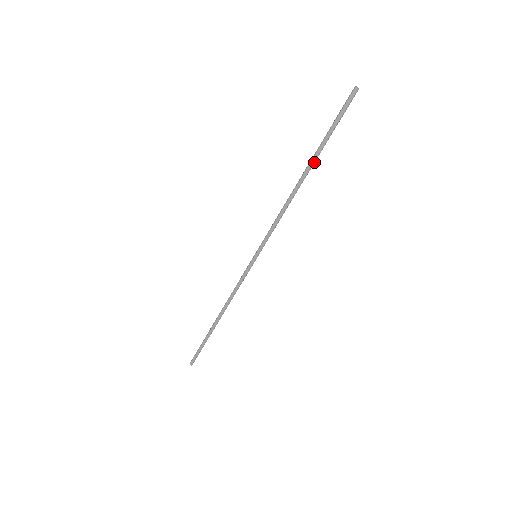
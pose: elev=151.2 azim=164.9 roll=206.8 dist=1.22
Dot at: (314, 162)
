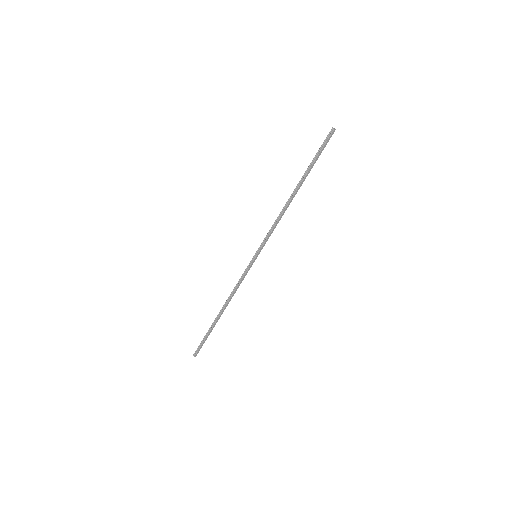
Dot at: occluded
